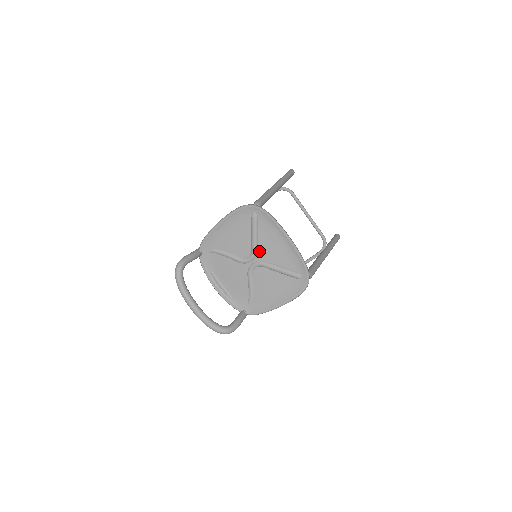
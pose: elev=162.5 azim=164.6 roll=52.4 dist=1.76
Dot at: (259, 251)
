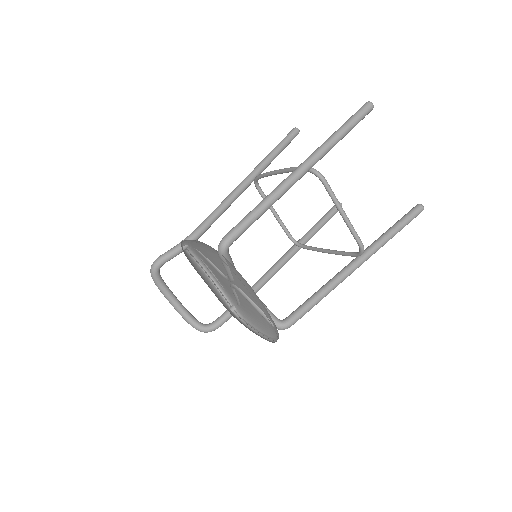
Dot at: (235, 280)
